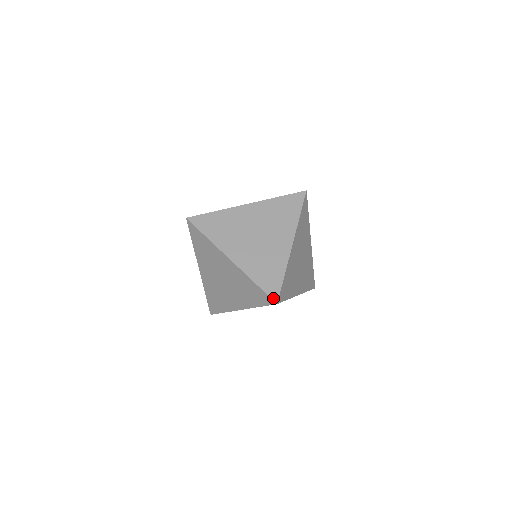
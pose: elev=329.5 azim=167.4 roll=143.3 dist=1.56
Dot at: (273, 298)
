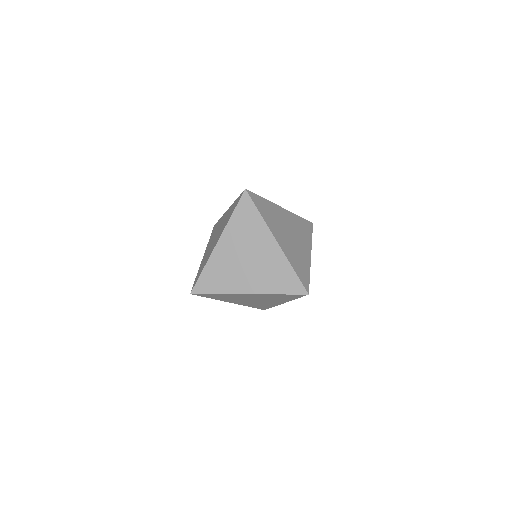
Dot at: (306, 288)
